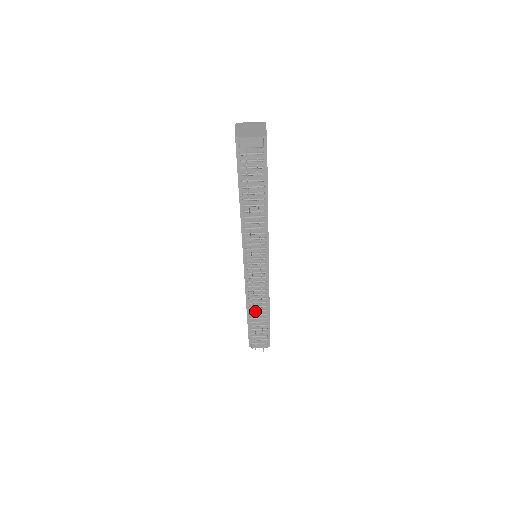
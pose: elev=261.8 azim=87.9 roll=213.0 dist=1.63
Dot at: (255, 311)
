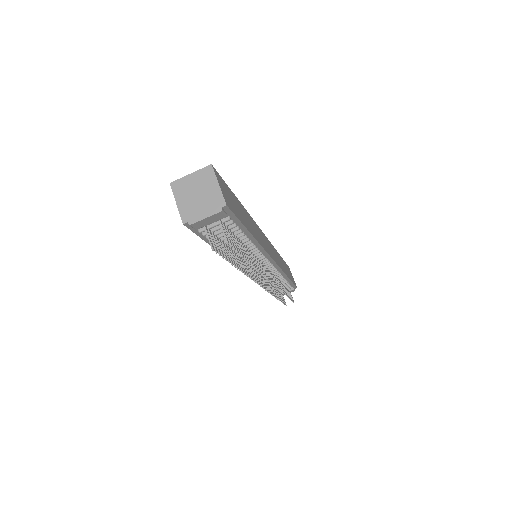
Dot at: occluded
